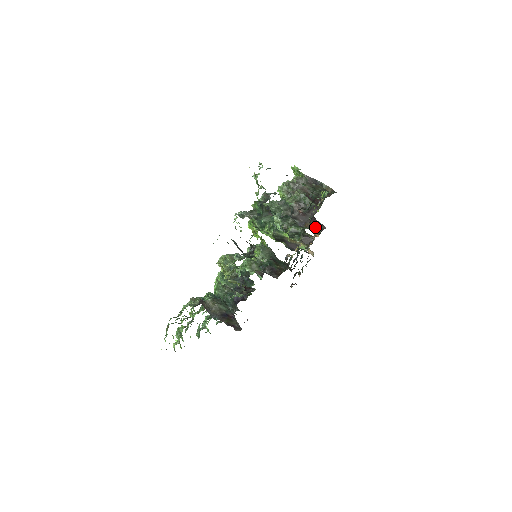
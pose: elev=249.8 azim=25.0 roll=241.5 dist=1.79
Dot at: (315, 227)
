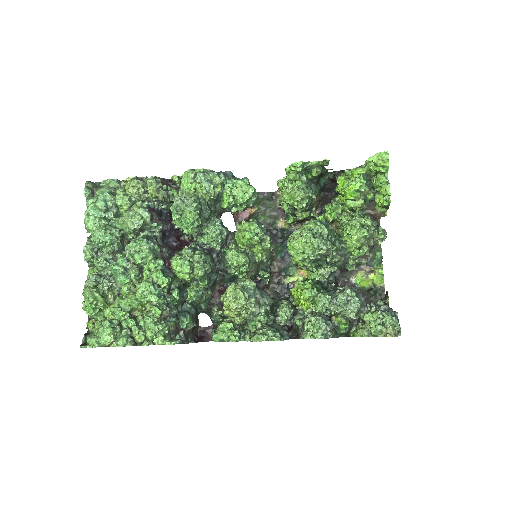
Dot at: (319, 203)
